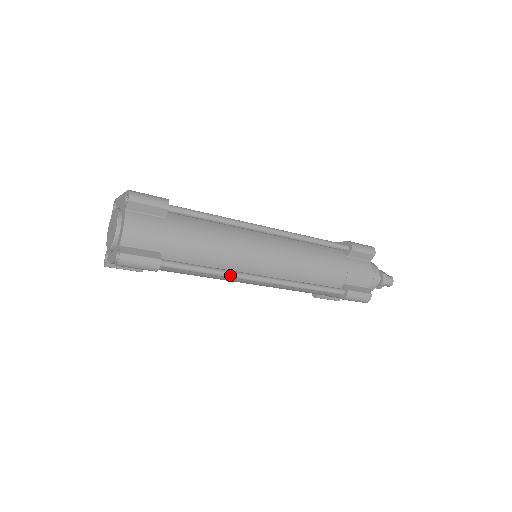
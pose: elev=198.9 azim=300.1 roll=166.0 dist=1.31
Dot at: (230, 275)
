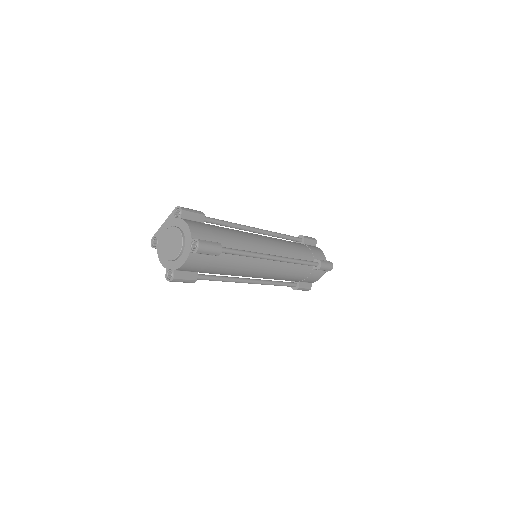
Dot at: (258, 254)
